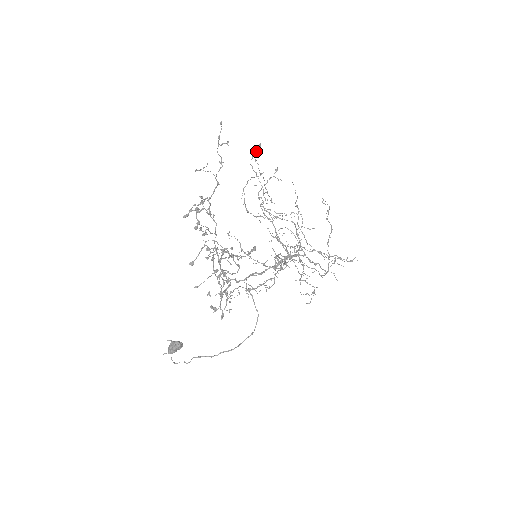
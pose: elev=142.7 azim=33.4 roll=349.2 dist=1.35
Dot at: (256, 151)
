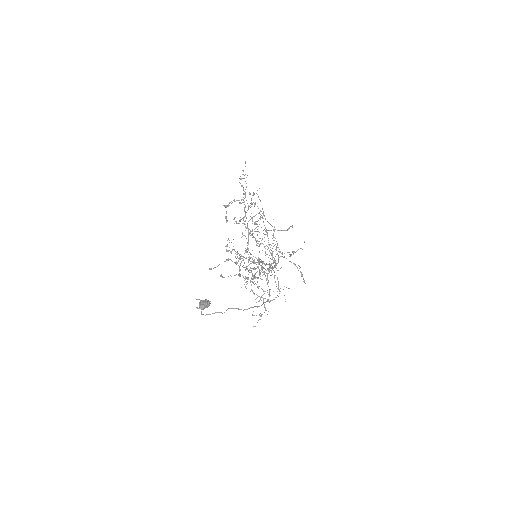
Dot at: occluded
